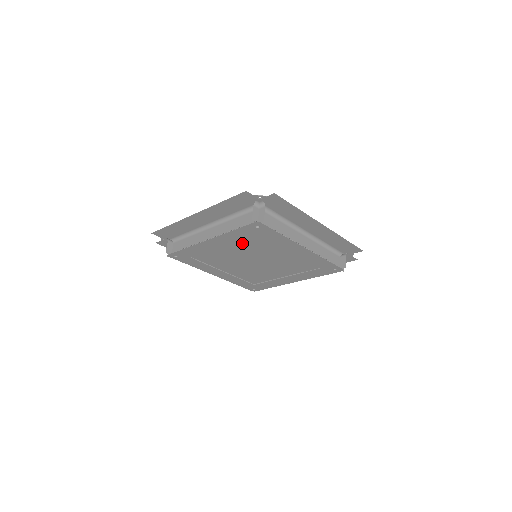
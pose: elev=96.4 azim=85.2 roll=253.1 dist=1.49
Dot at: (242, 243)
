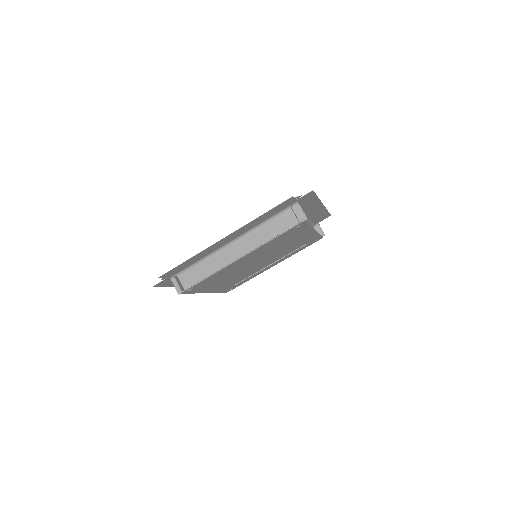
Dot at: (267, 248)
